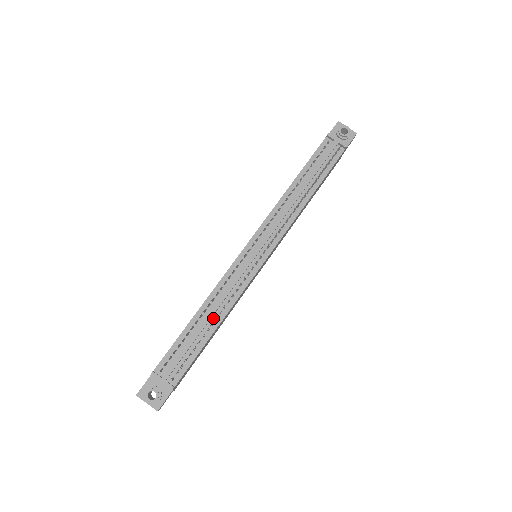
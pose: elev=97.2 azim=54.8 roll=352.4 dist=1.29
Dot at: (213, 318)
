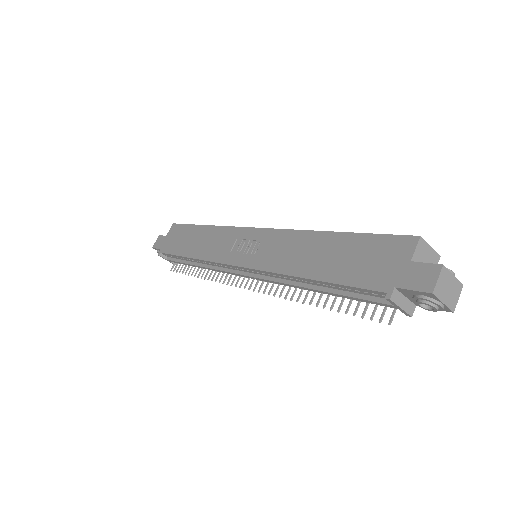
Dot at: occluded
